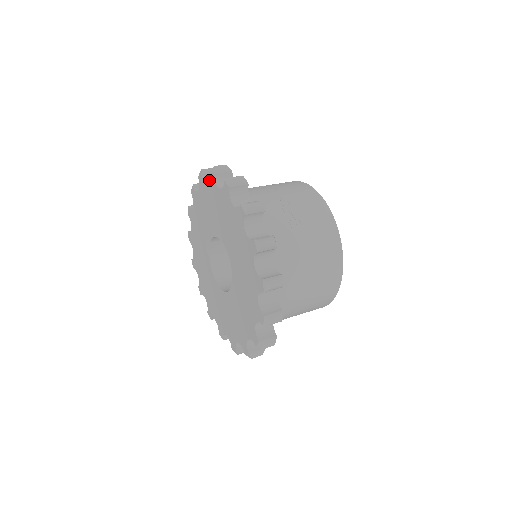
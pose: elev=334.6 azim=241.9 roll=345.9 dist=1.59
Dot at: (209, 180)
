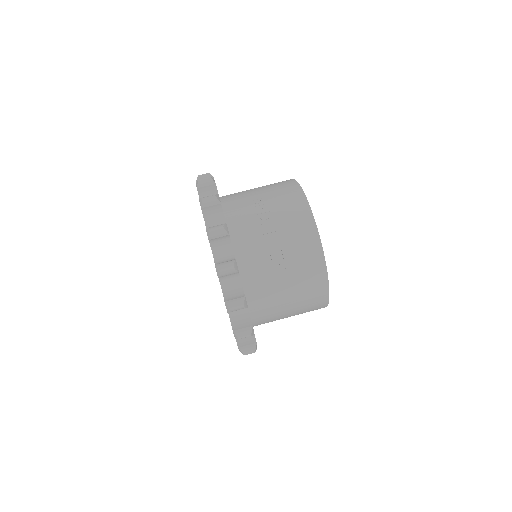
Dot at: occluded
